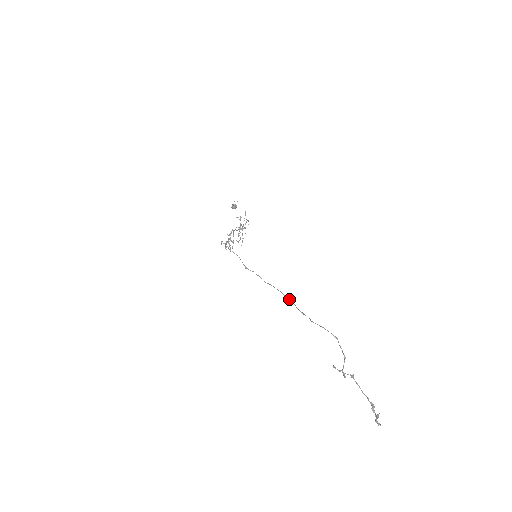
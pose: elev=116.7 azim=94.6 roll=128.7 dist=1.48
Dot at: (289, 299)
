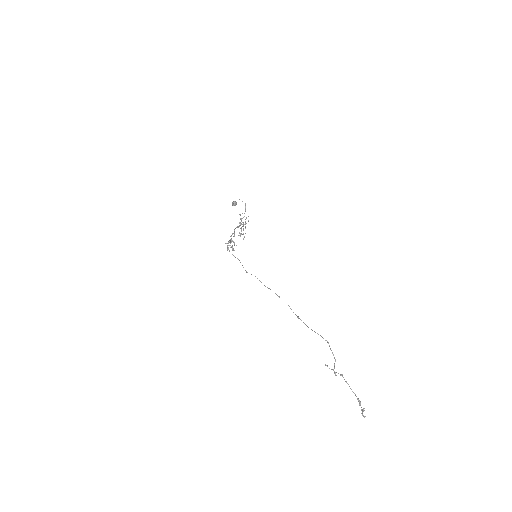
Dot at: occluded
